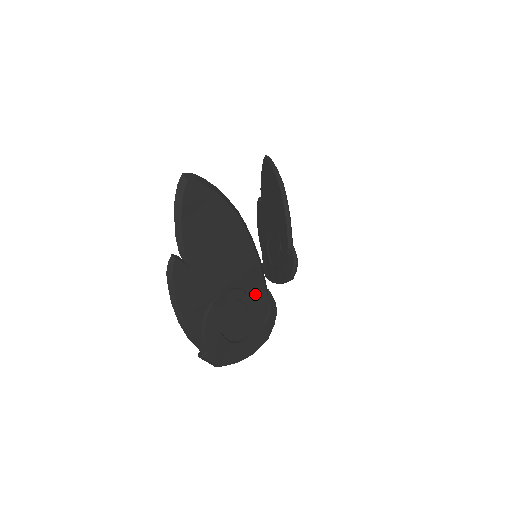
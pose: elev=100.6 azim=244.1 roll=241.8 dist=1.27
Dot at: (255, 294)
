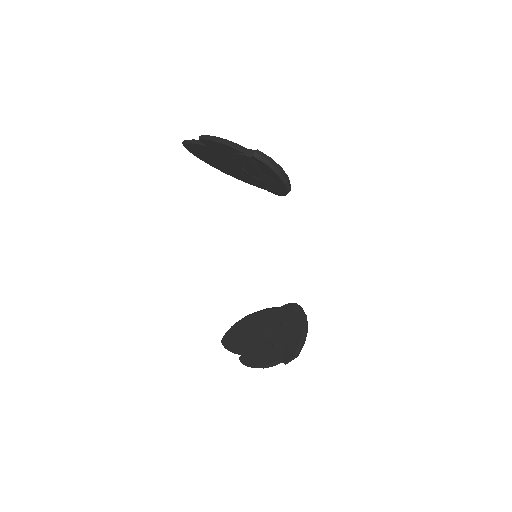
Dot at: occluded
